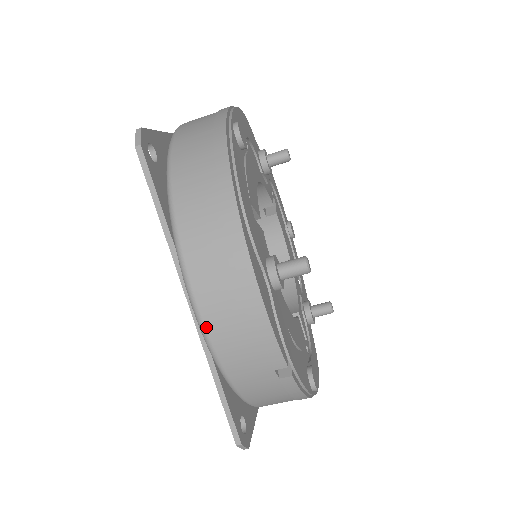
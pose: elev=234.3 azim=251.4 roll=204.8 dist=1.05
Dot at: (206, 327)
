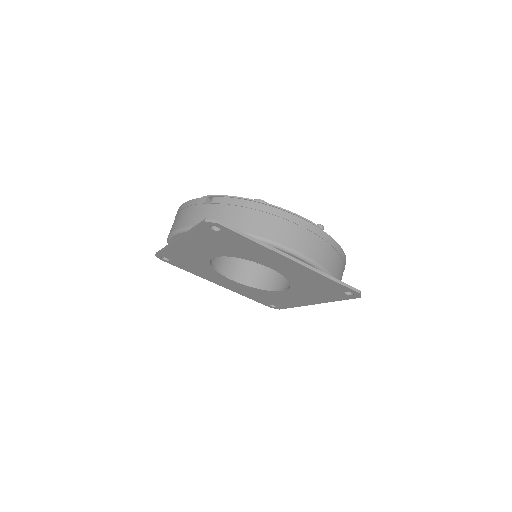
Dot at: (176, 229)
